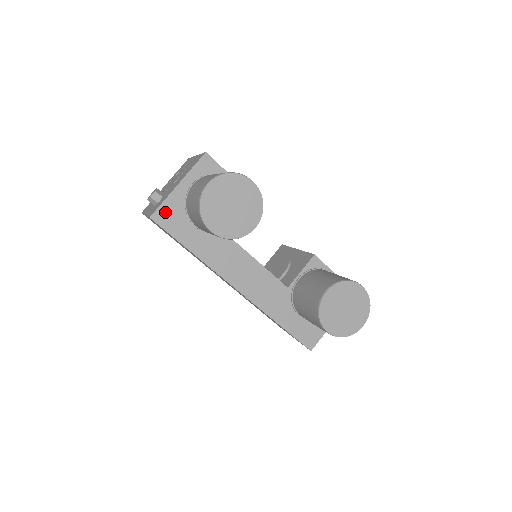
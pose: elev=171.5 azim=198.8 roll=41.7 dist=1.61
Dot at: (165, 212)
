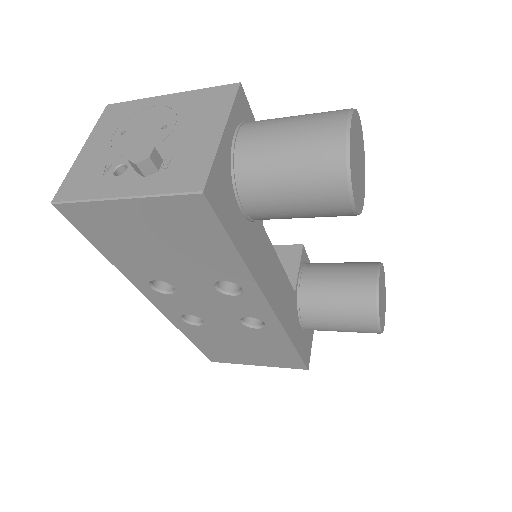
Dot at: (216, 182)
